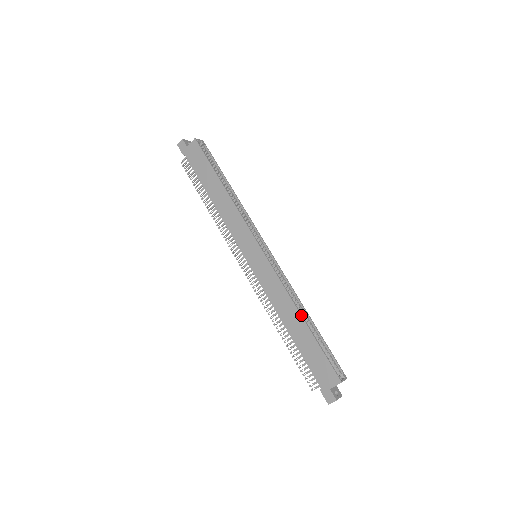
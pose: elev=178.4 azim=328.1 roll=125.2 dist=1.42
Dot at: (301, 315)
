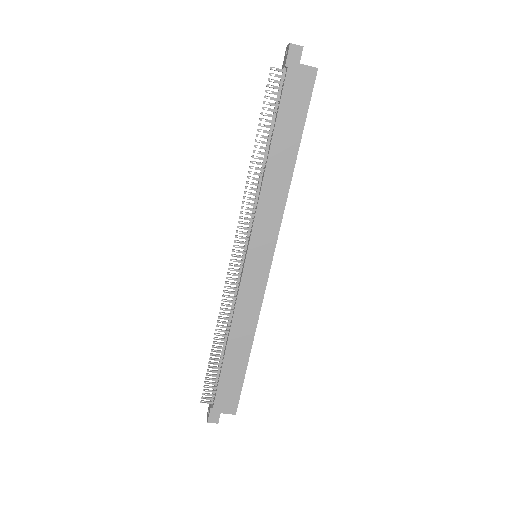
Dot at: occluded
